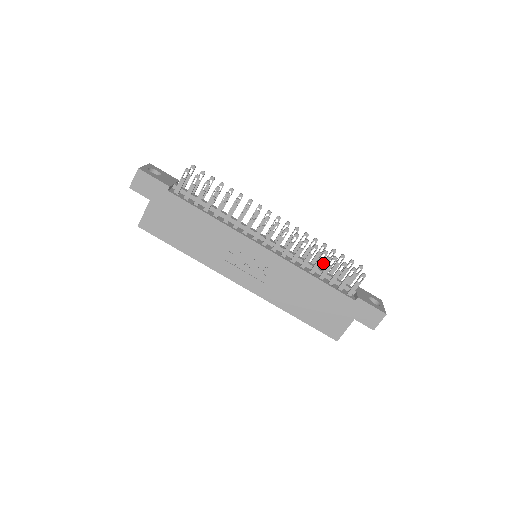
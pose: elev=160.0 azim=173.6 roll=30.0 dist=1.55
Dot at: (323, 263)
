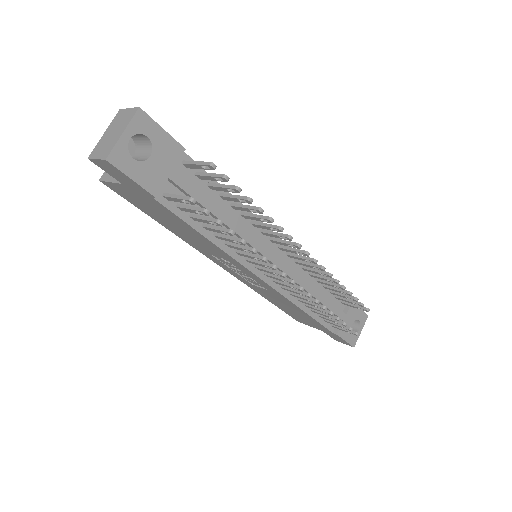
Dot at: (330, 288)
